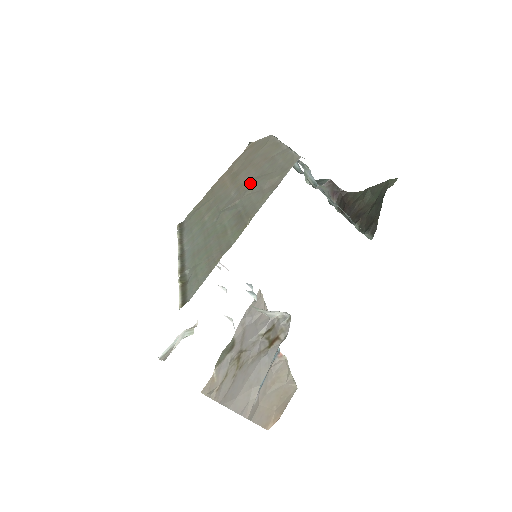
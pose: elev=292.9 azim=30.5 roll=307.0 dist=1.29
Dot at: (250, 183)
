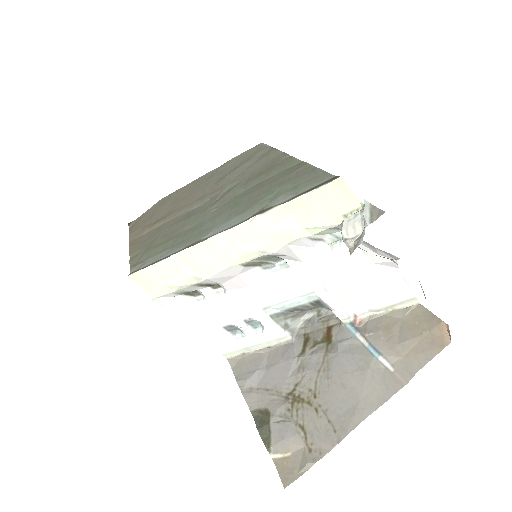
Dot at: (216, 186)
